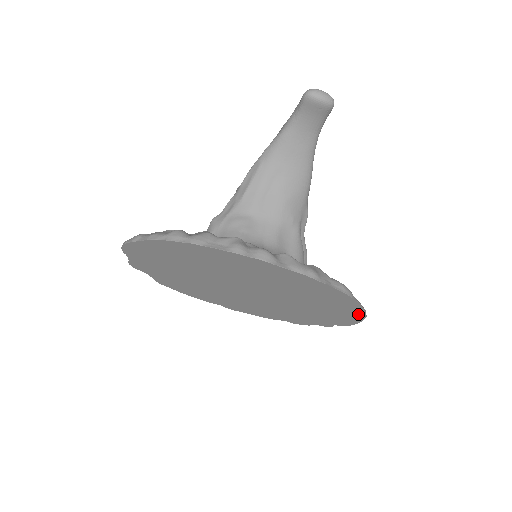
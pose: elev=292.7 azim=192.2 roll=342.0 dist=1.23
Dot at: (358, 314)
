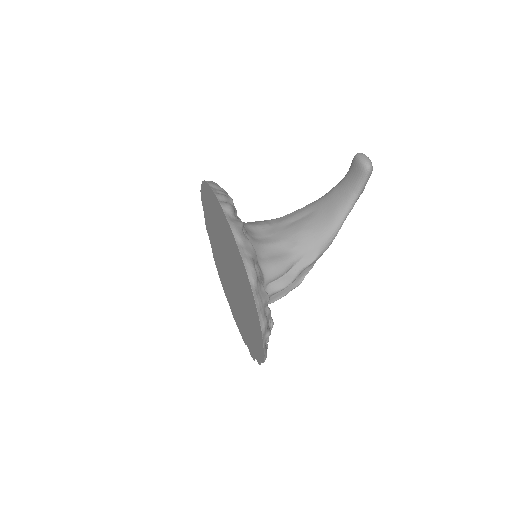
Dot at: (259, 325)
